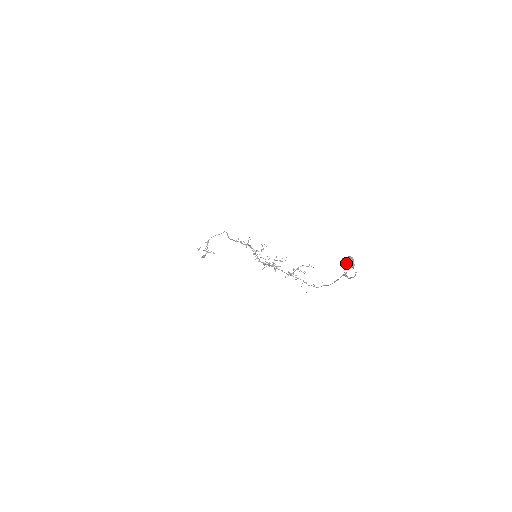
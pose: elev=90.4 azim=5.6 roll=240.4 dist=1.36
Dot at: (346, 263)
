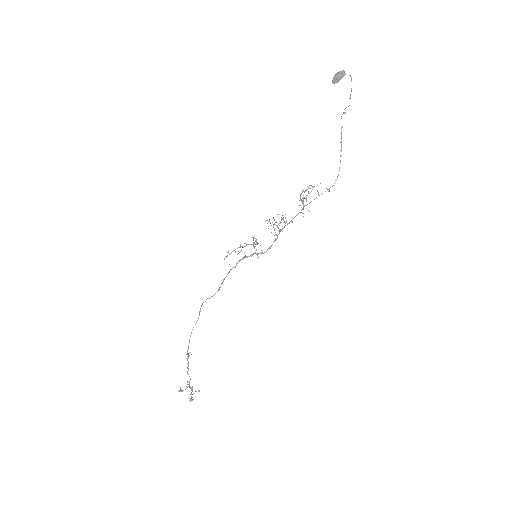
Dot at: (338, 76)
